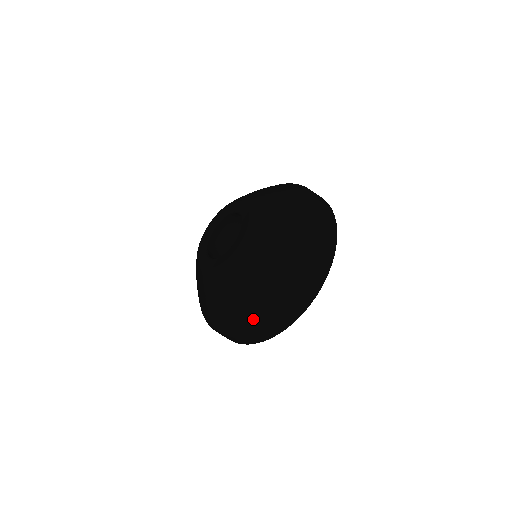
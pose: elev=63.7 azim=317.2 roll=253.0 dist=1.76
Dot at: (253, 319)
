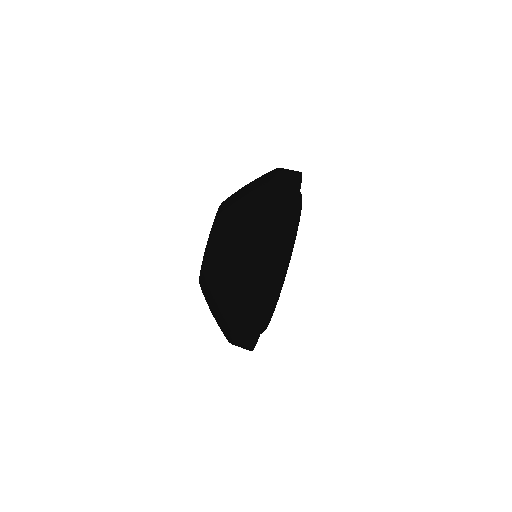
Dot at: (227, 327)
